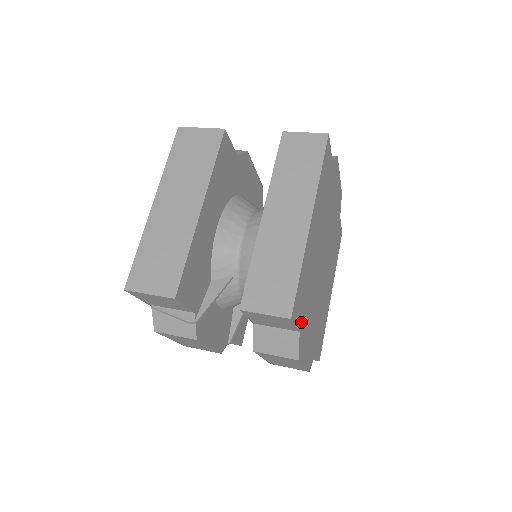
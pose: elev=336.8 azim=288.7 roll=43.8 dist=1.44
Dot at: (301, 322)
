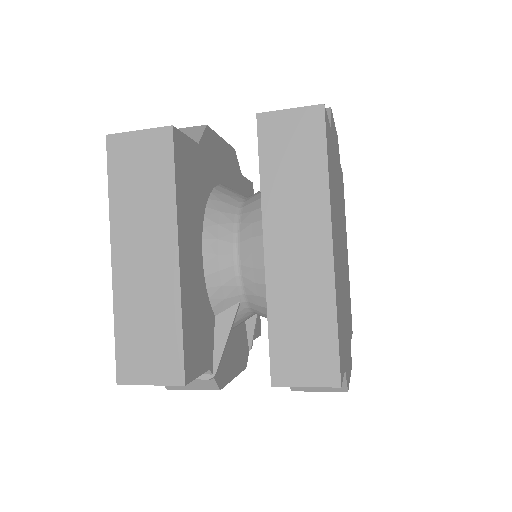
Dot at: (344, 357)
